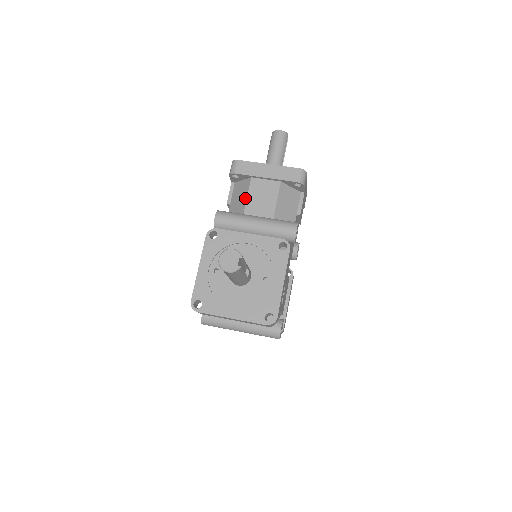
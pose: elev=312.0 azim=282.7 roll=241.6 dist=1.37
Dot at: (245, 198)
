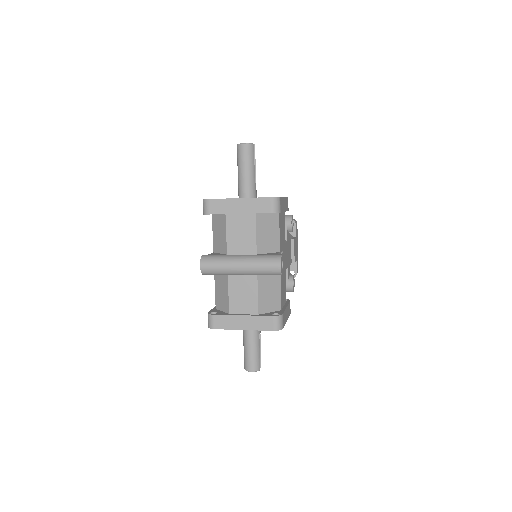
Dot at: occluded
